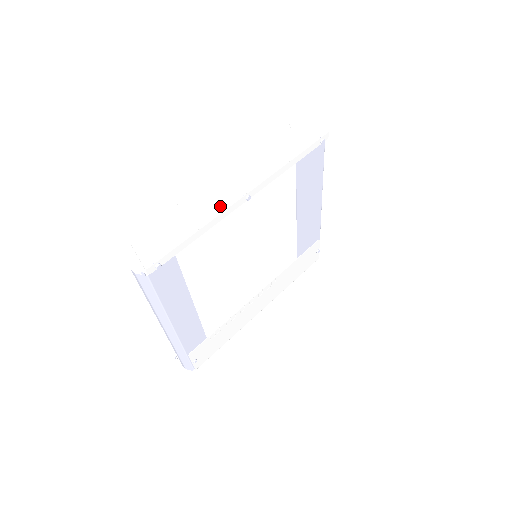
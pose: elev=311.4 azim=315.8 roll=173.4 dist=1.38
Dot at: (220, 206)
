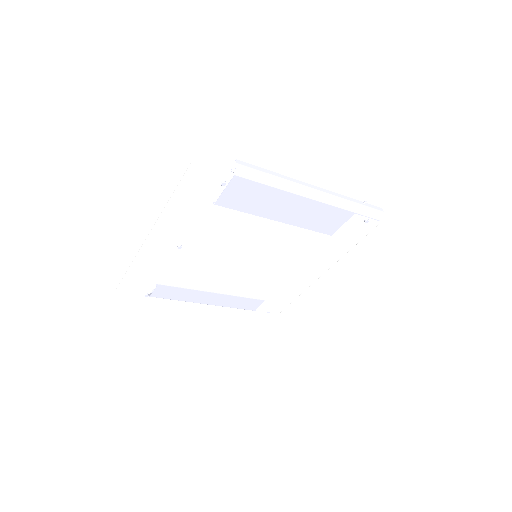
Dot at: (159, 259)
